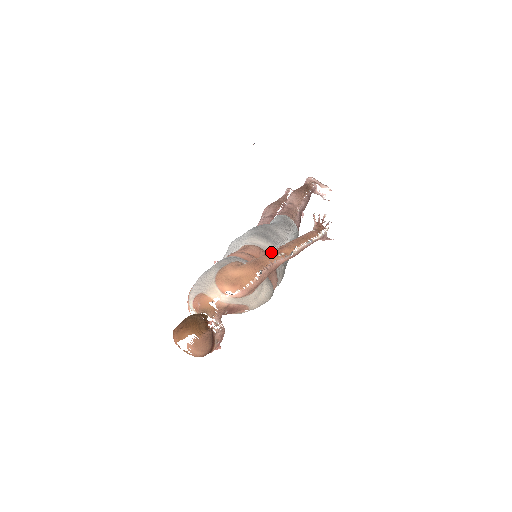
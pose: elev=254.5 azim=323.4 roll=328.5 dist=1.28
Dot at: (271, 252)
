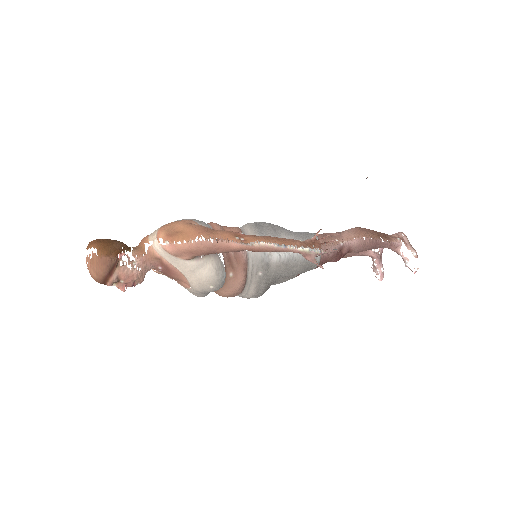
Dot at: occluded
